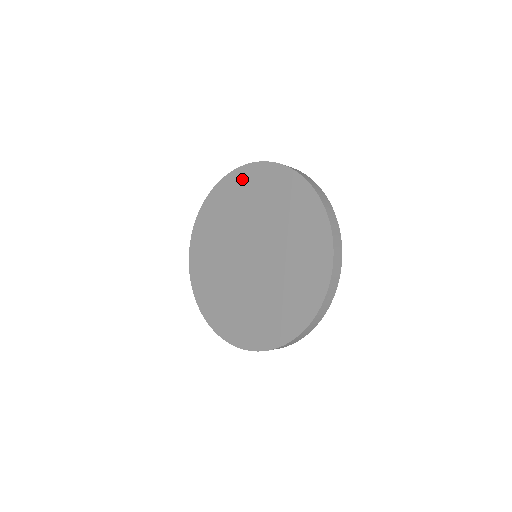
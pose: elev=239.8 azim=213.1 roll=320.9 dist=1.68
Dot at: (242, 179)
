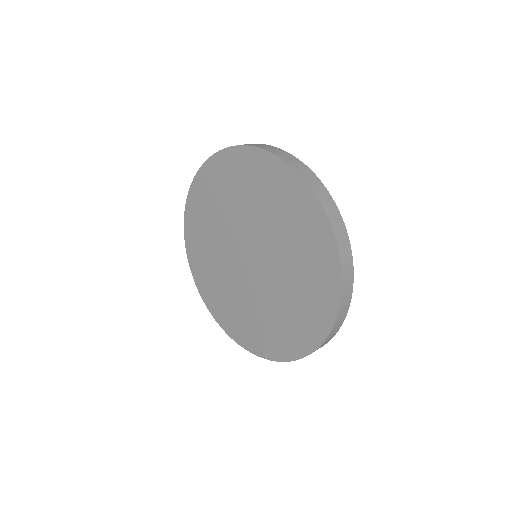
Dot at: (203, 186)
